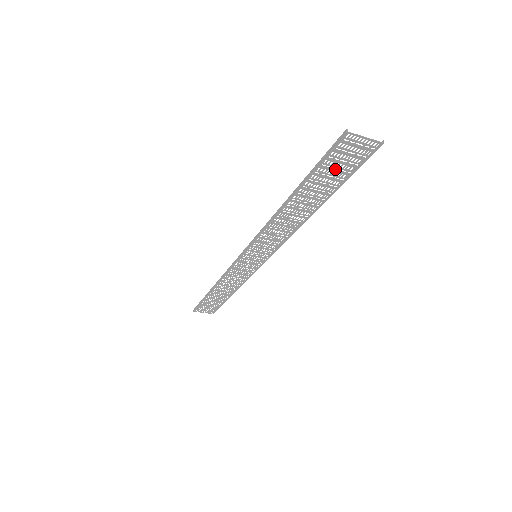
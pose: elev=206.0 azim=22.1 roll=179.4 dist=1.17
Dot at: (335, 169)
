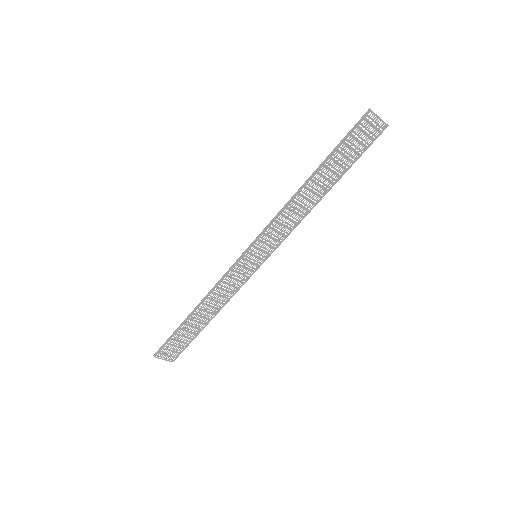
Dot at: (352, 147)
